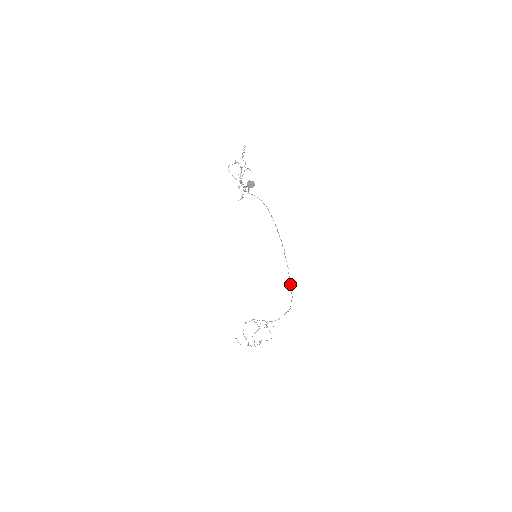
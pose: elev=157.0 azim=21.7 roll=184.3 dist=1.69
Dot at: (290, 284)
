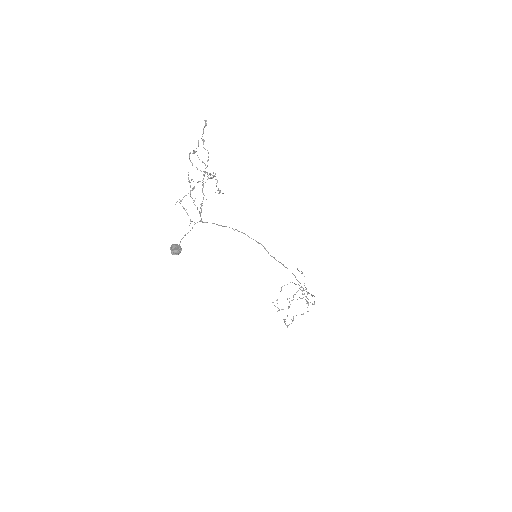
Dot at: (303, 290)
